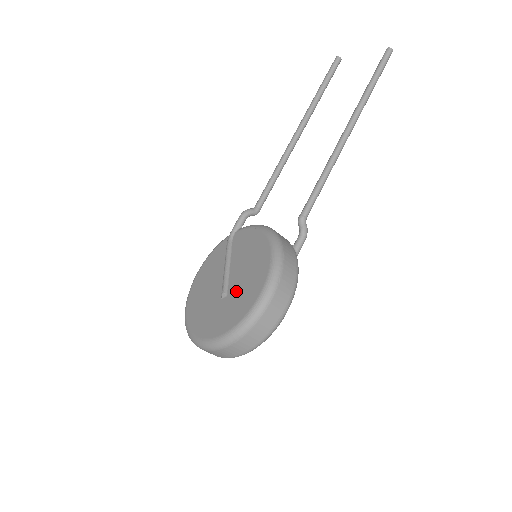
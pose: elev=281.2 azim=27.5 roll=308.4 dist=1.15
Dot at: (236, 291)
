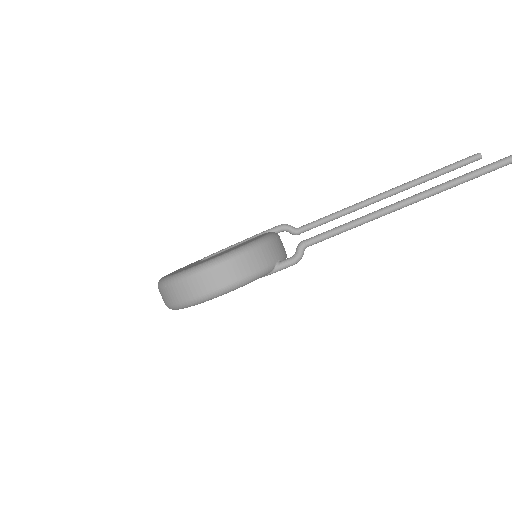
Dot at: occluded
